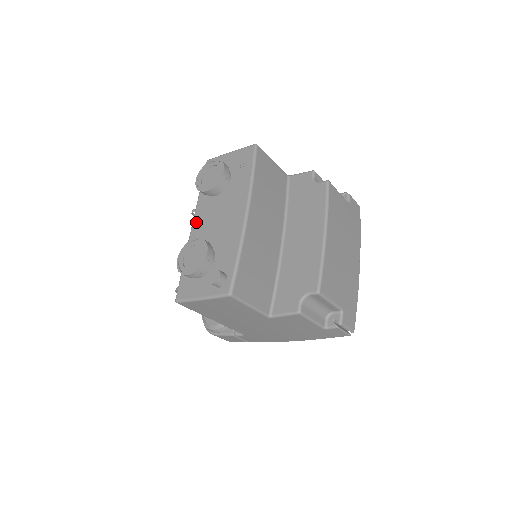
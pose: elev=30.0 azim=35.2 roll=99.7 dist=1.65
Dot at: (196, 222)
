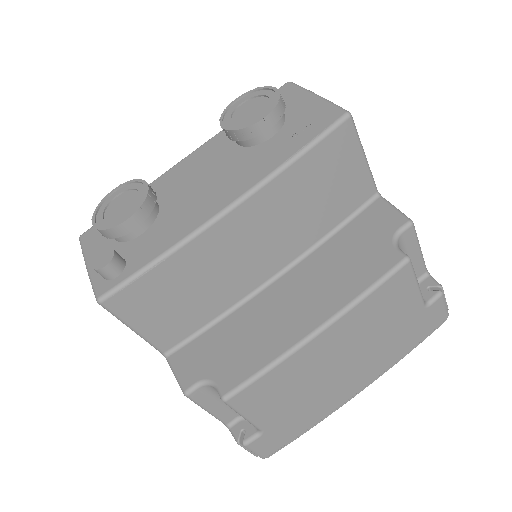
Dot at: (190, 158)
